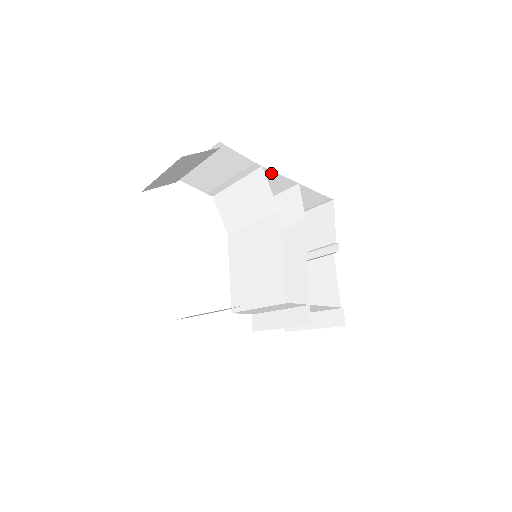
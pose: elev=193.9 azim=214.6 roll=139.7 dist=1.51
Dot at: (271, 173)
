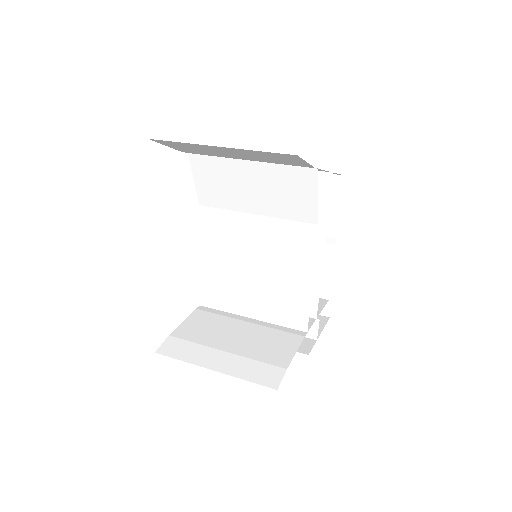
Dot at: occluded
